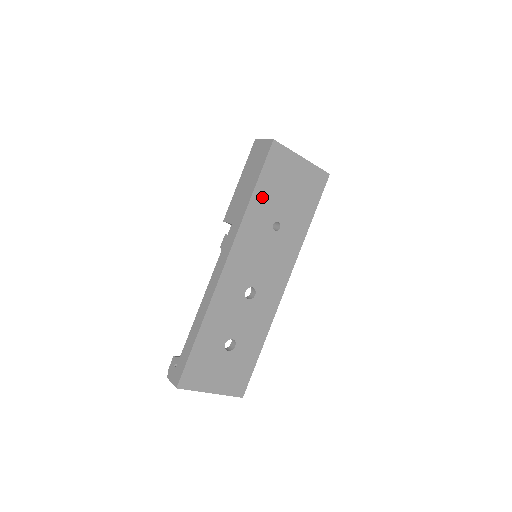
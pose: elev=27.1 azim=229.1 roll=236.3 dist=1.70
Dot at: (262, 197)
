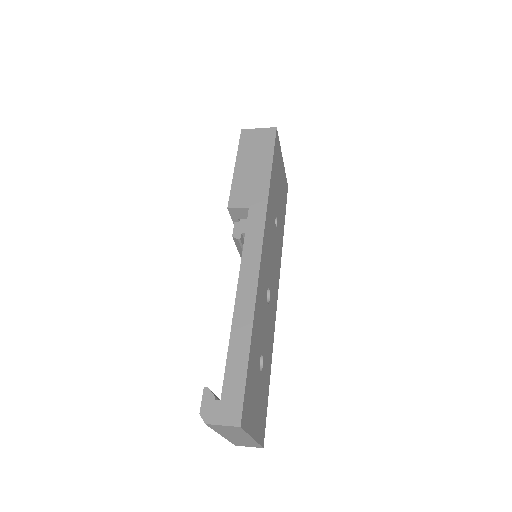
Dot at: (273, 183)
